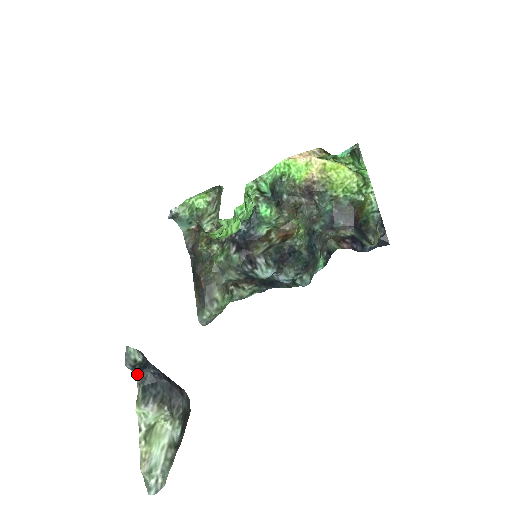
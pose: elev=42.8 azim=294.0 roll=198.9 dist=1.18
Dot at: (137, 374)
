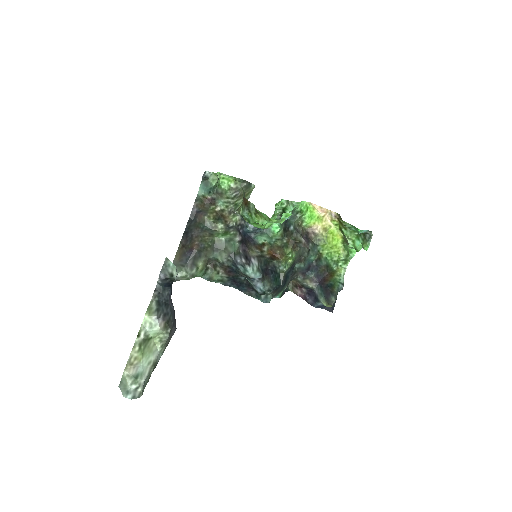
Dot at: (158, 286)
